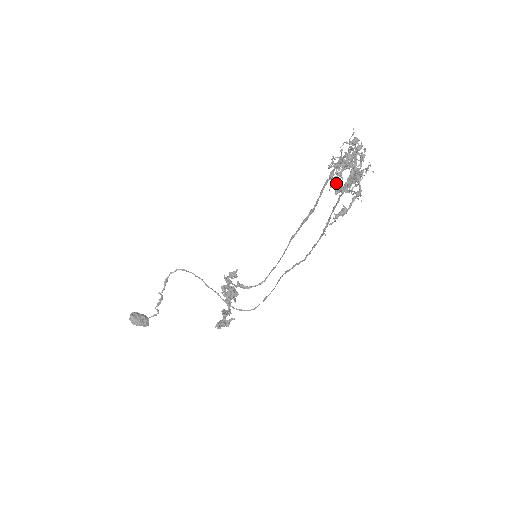
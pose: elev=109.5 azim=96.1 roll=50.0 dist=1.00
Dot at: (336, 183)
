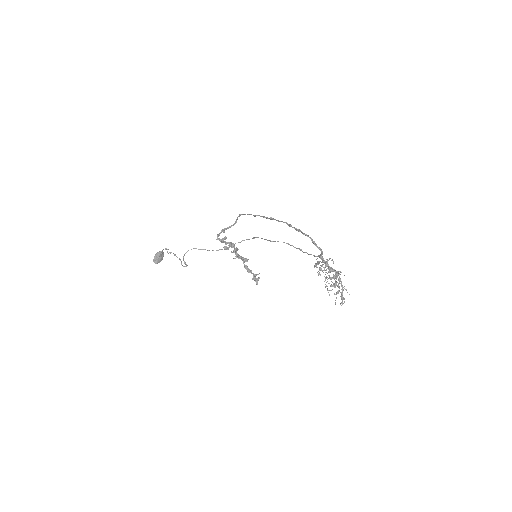
Dot at: occluded
